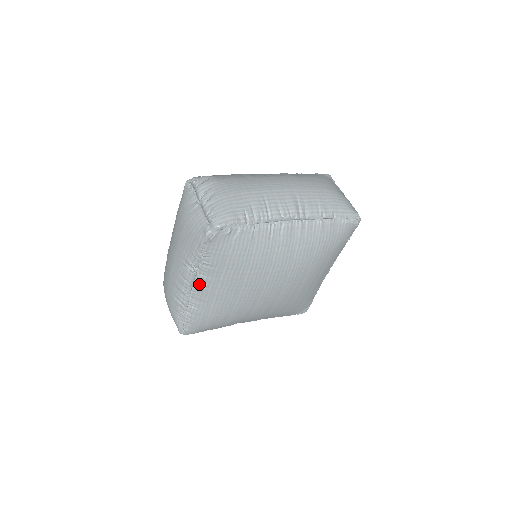
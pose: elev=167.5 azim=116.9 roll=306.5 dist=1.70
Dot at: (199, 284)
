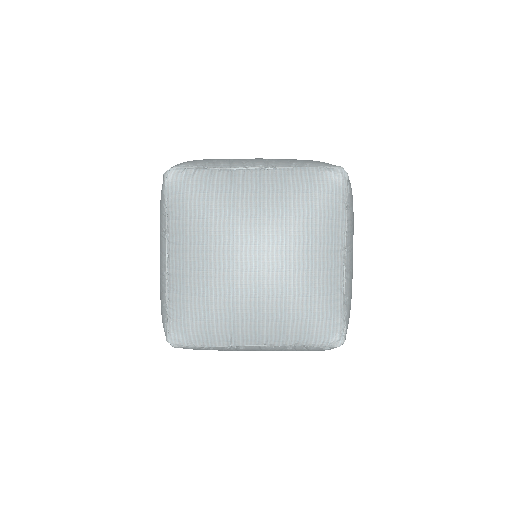
Dot at: (171, 250)
